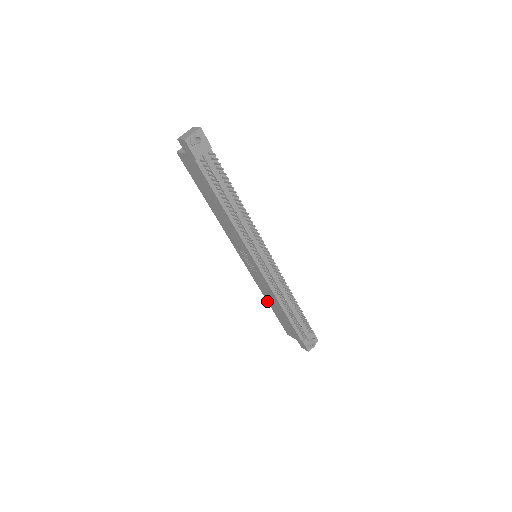
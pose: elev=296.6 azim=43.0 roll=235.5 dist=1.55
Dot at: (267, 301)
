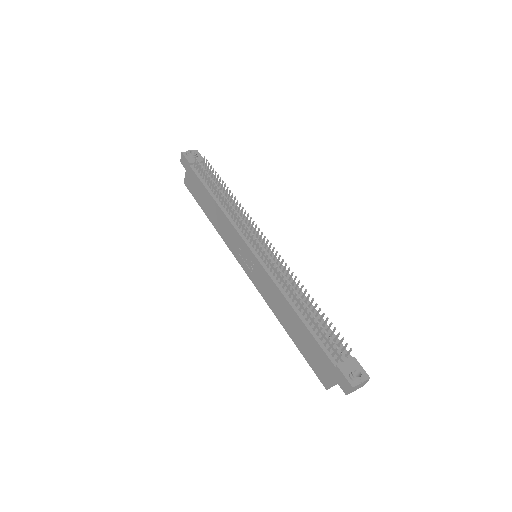
Dot at: occluded
